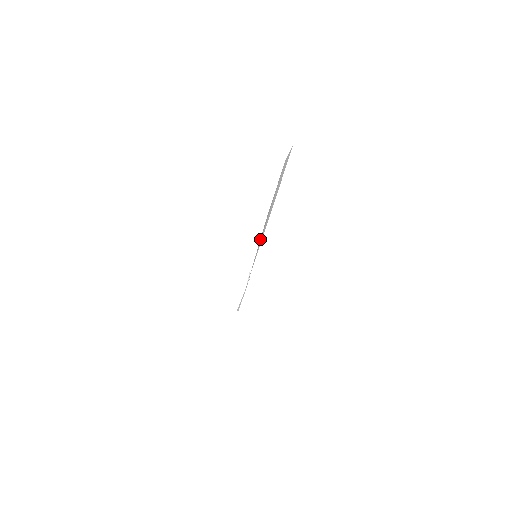
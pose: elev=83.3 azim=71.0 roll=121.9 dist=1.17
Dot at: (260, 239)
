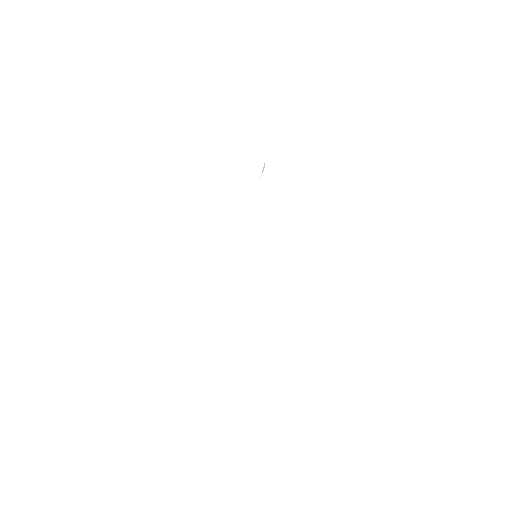
Dot at: occluded
